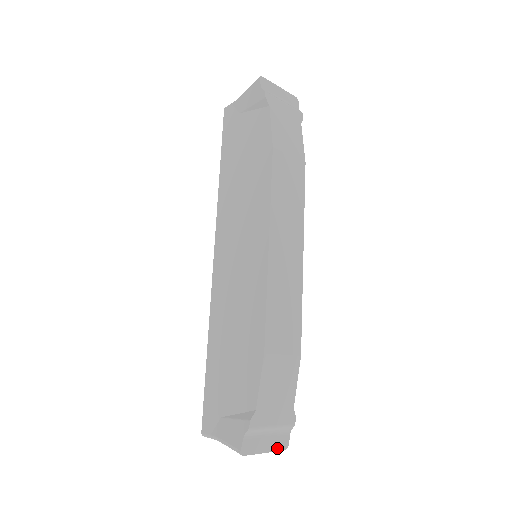
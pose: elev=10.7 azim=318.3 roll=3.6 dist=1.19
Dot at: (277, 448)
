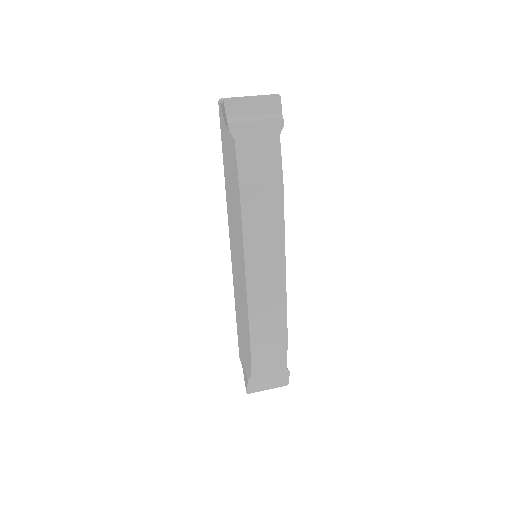
Dot at: (278, 386)
